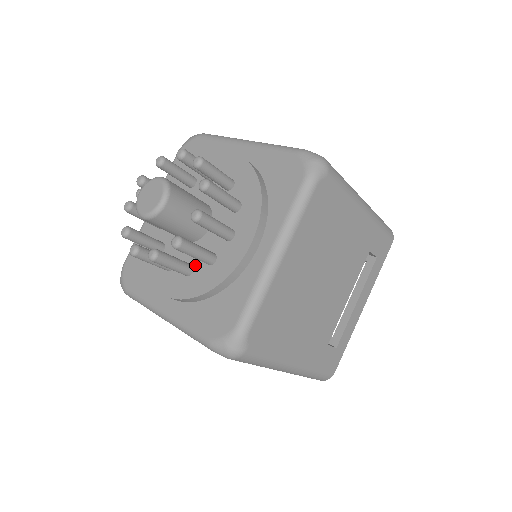
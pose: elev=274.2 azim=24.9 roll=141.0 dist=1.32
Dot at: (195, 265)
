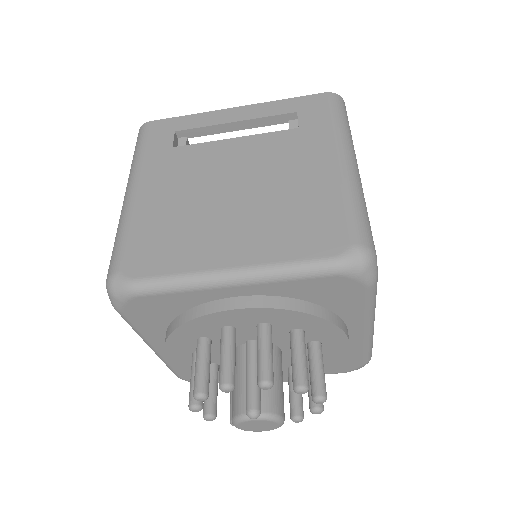
Dot at: occluded
